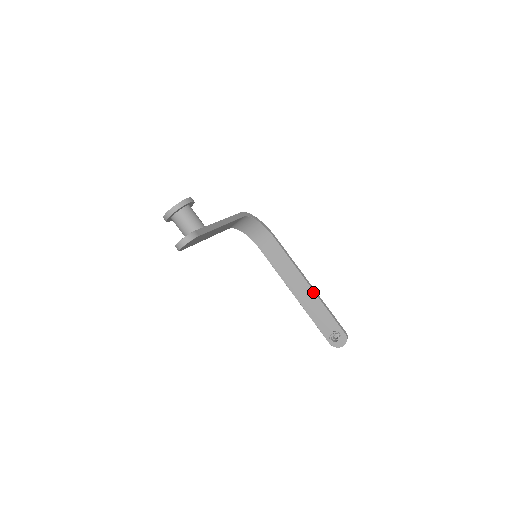
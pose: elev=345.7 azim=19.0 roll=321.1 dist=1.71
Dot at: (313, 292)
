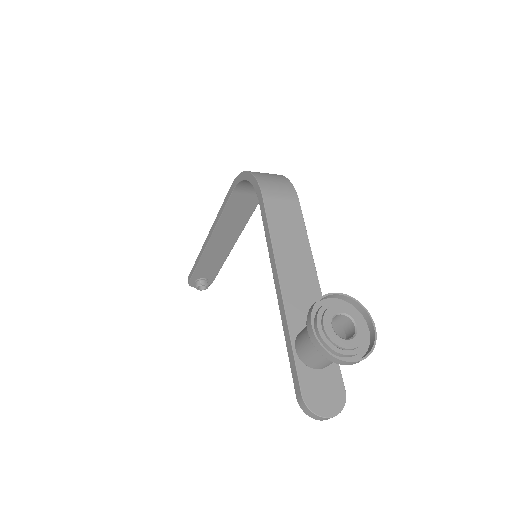
Dot at: (230, 251)
